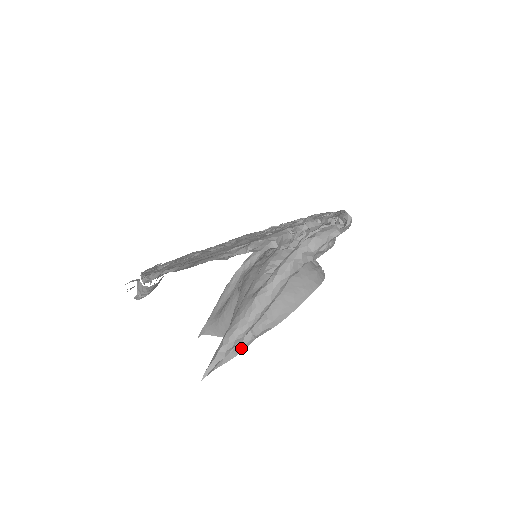
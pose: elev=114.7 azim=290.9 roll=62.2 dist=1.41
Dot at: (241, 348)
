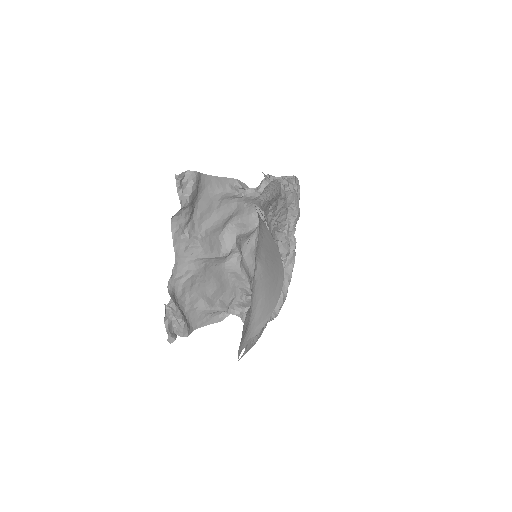
Dot at: occluded
